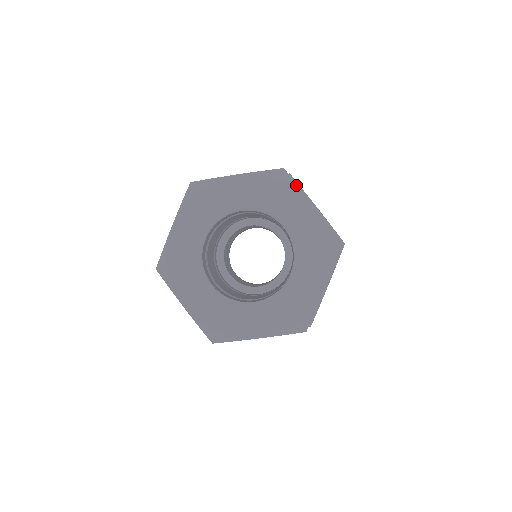
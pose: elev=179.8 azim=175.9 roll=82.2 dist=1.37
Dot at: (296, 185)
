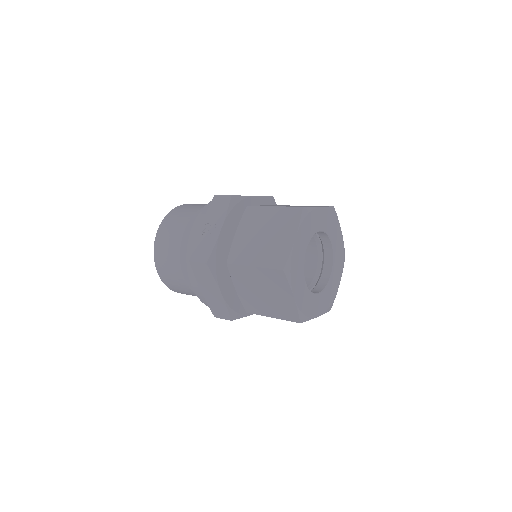
Dot at: (312, 208)
